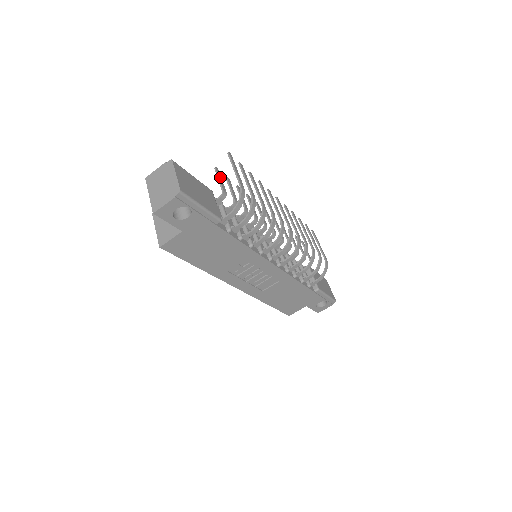
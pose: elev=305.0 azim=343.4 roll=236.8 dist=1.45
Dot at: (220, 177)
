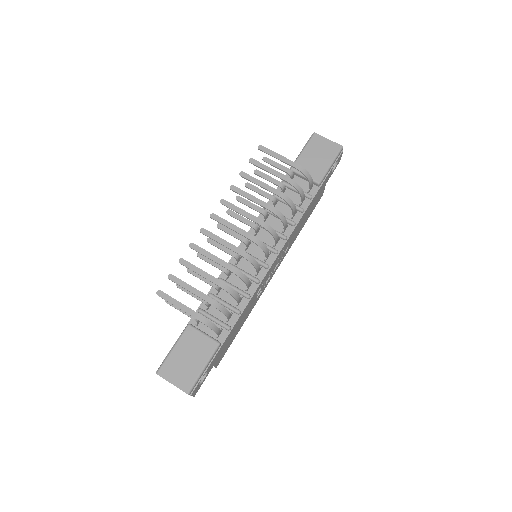
Dot at: occluded
